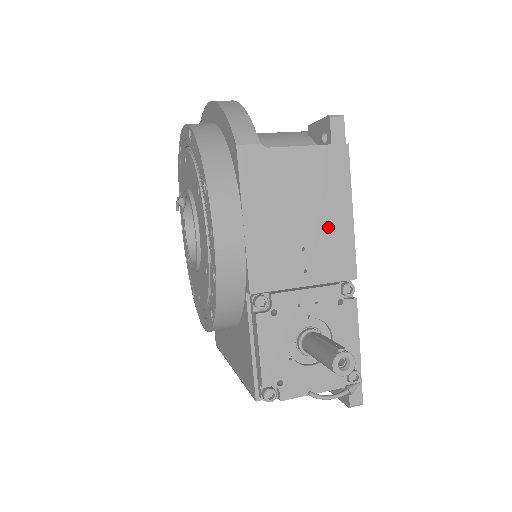
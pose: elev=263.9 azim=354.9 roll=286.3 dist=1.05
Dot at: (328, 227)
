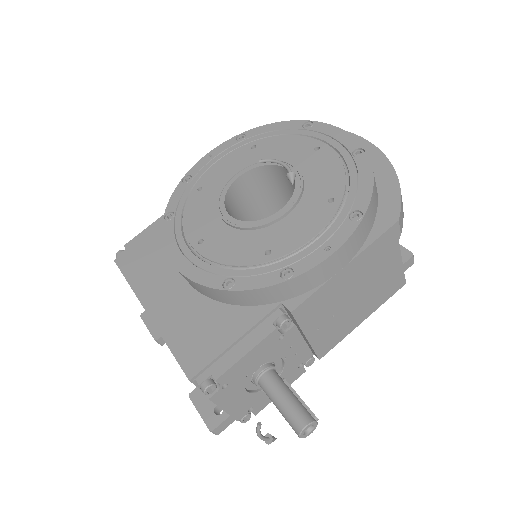
Dot at: (351, 316)
